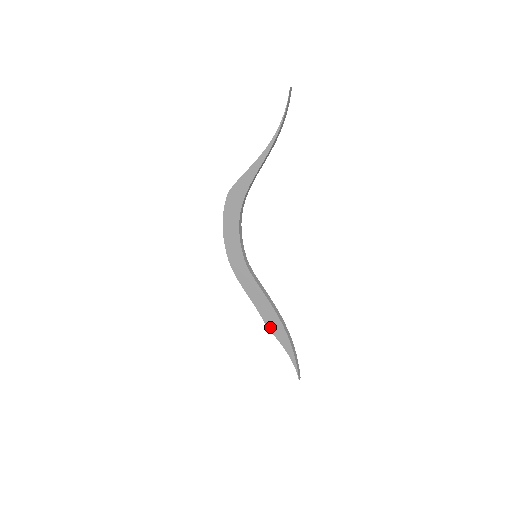
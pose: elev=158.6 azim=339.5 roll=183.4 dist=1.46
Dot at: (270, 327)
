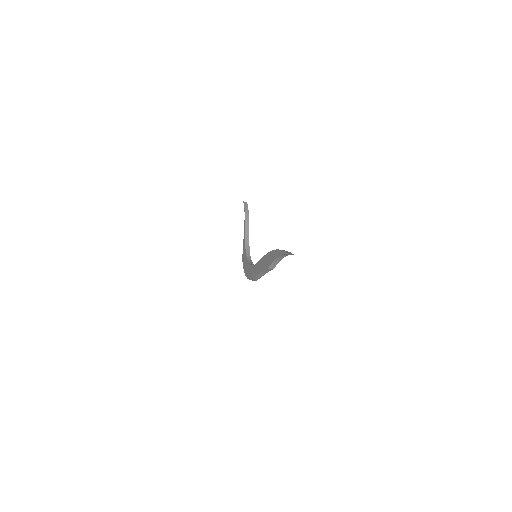
Dot at: (268, 265)
